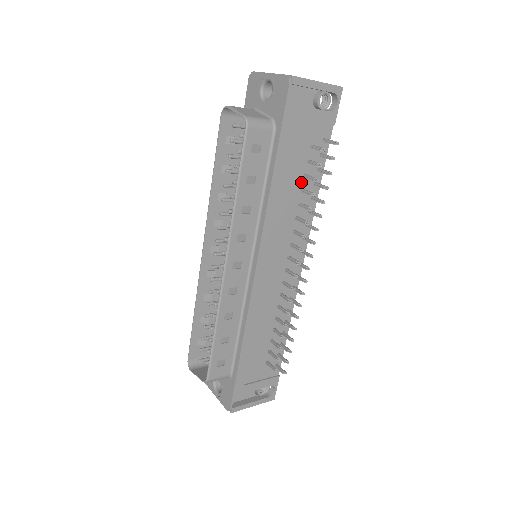
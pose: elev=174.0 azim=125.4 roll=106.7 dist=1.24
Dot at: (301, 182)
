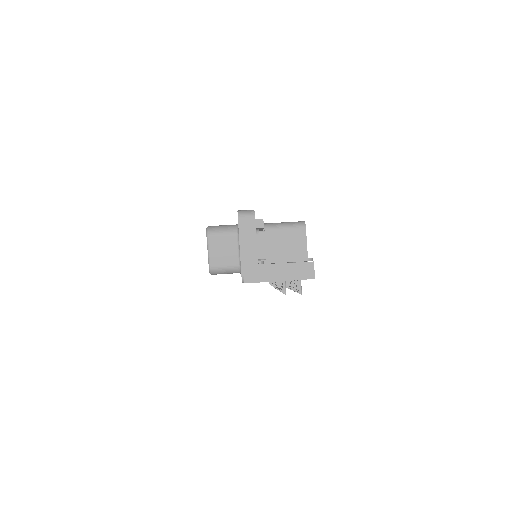
Dot at: occluded
